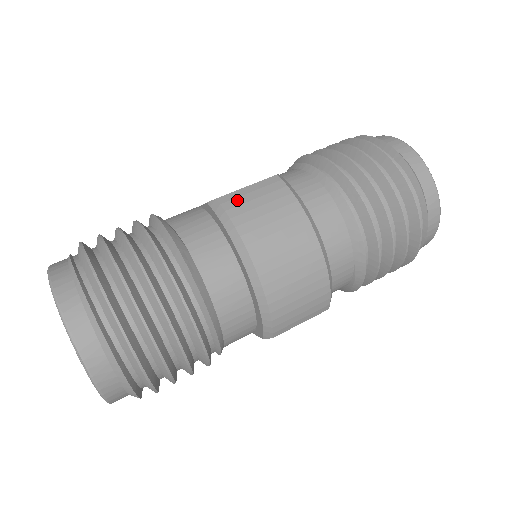
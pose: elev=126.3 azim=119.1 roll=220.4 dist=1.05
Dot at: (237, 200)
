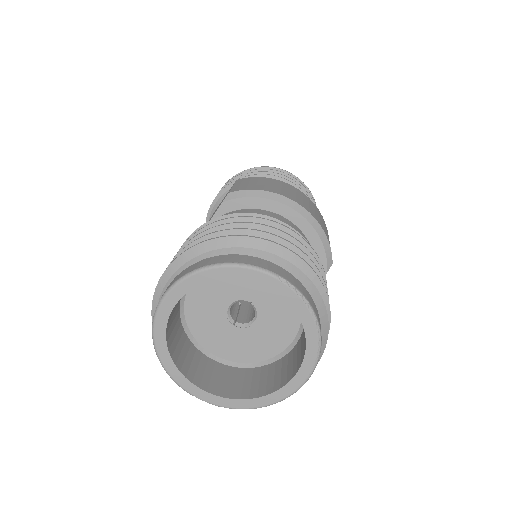
Dot at: (241, 187)
